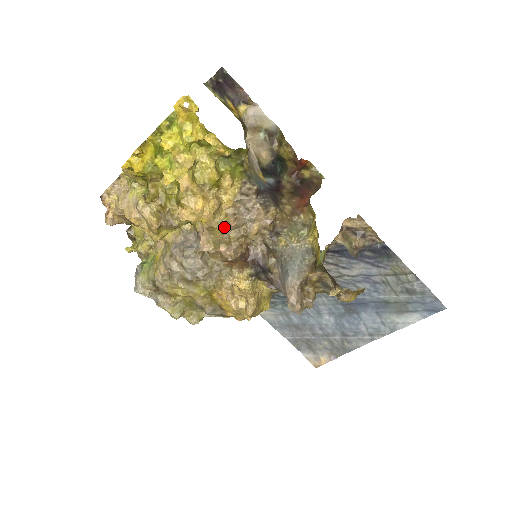
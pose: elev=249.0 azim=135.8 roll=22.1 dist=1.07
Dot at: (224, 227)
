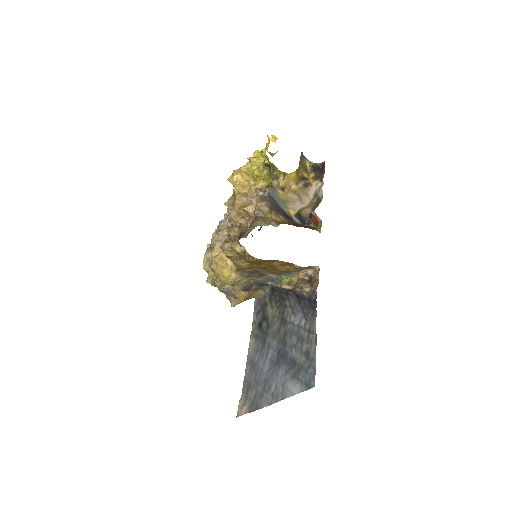
Dot at: (238, 195)
